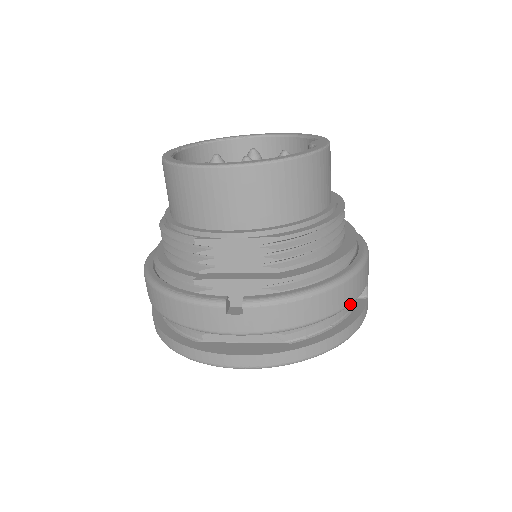
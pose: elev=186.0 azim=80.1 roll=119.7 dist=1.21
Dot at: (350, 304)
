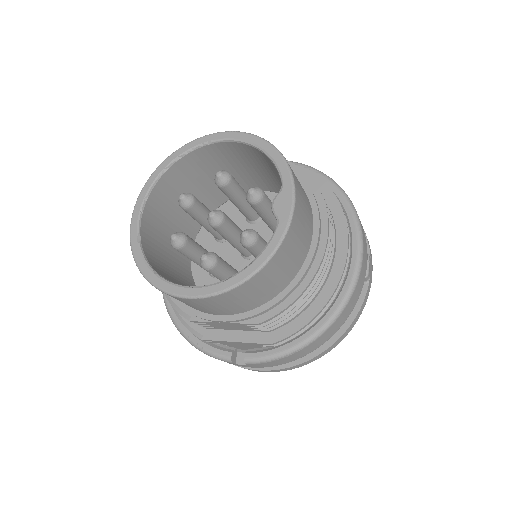
Dot at: (343, 323)
